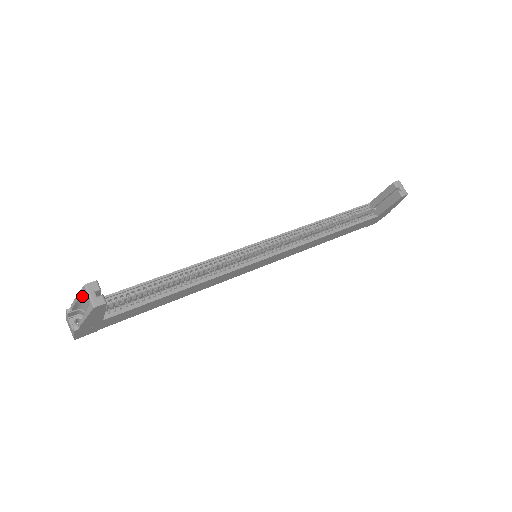
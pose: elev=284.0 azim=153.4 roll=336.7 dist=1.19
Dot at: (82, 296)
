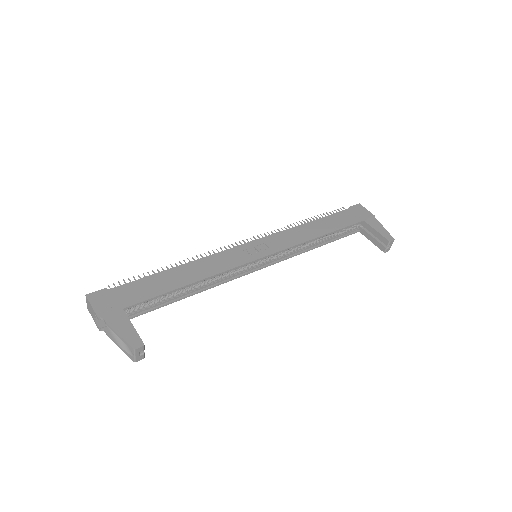
Dot at: (125, 343)
